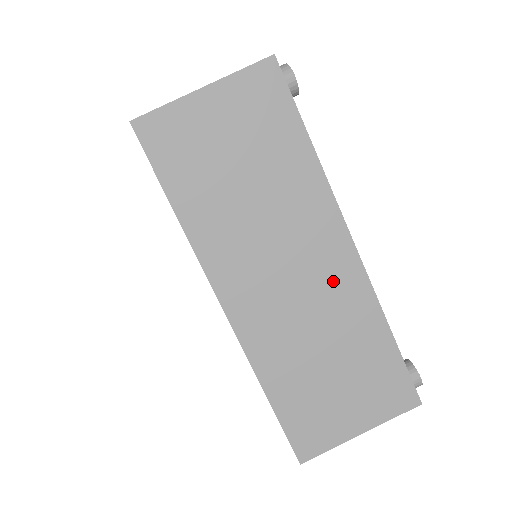
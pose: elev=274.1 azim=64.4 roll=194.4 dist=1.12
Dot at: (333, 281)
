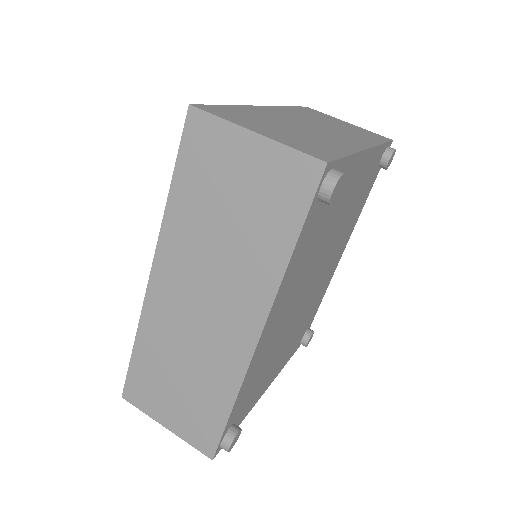
Dot at: (225, 341)
